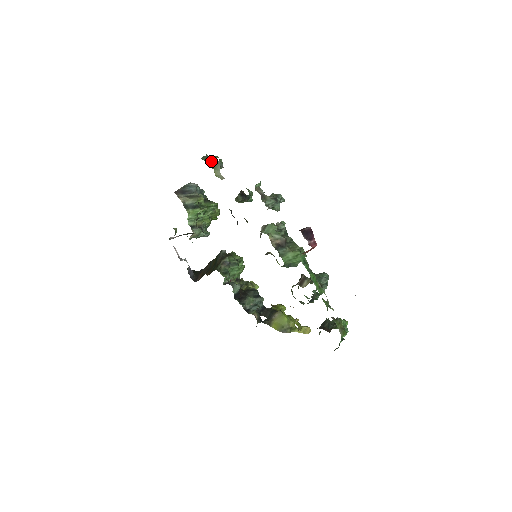
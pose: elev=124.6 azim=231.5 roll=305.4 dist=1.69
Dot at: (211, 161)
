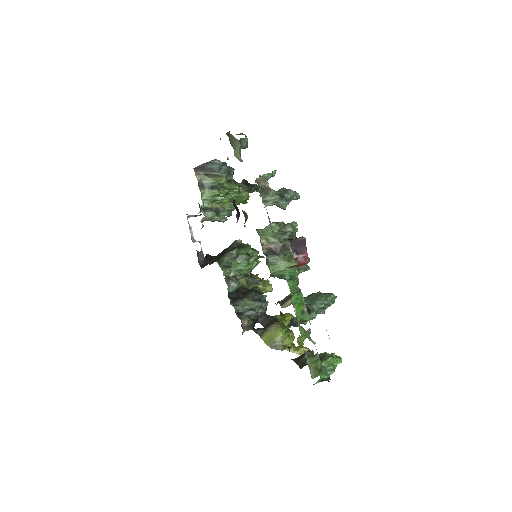
Dot at: (231, 139)
